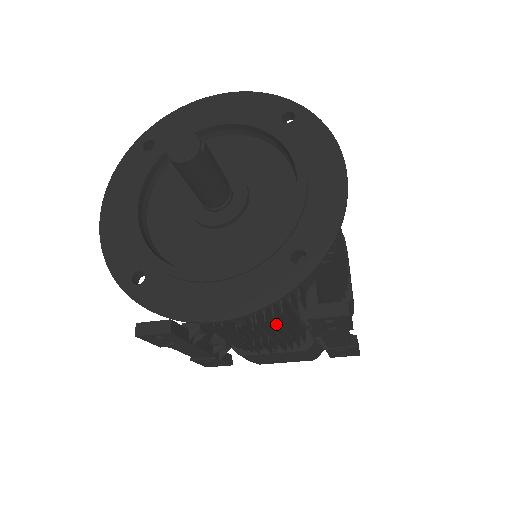
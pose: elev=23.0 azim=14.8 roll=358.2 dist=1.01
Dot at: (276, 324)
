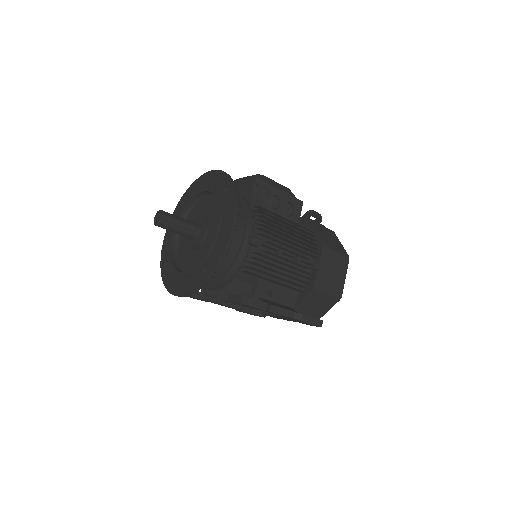
Dot at: occluded
